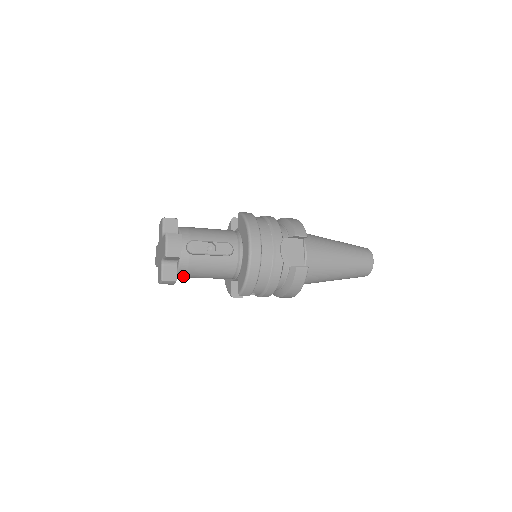
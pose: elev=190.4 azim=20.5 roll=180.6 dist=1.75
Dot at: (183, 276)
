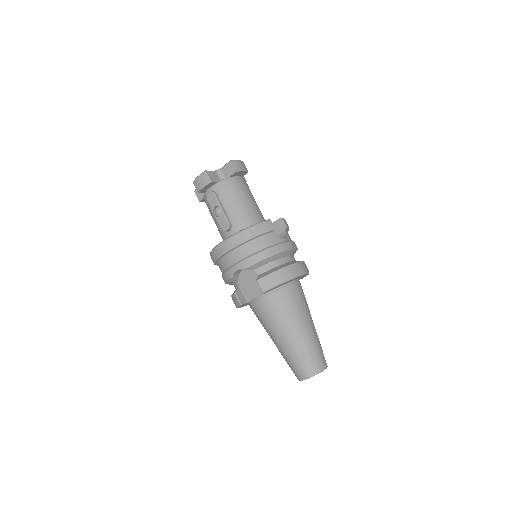
Dot at: occluded
